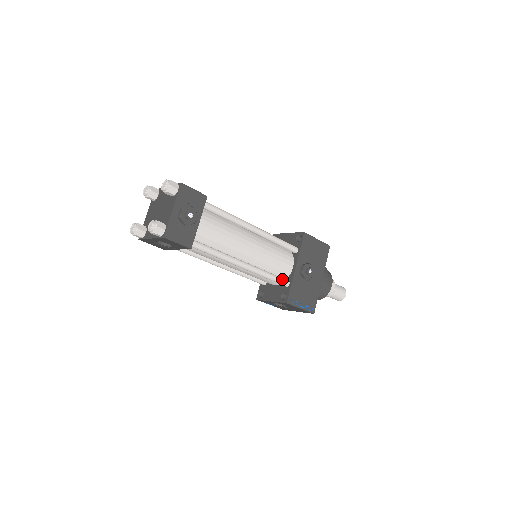
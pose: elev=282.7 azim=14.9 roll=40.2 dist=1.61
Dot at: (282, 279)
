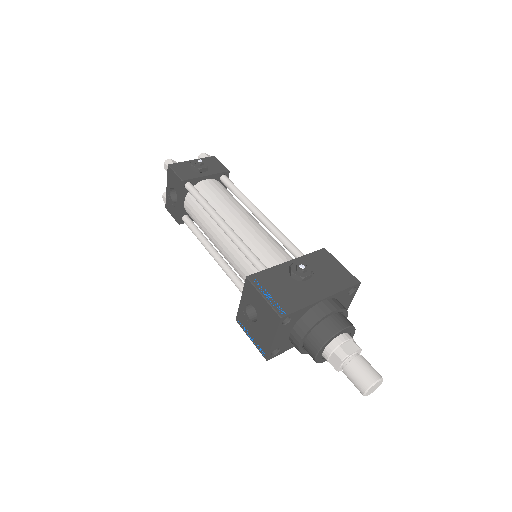
Dot at: (261, 262)
